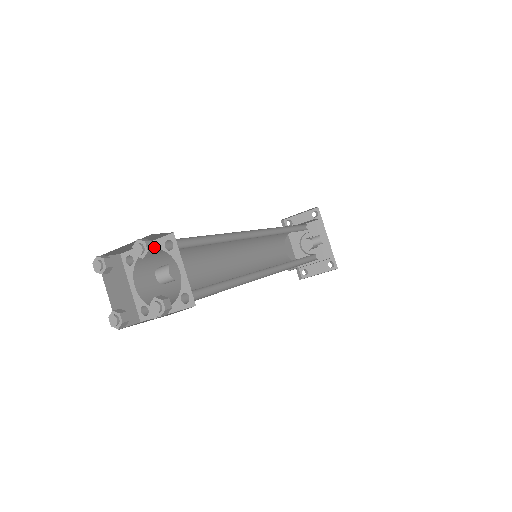
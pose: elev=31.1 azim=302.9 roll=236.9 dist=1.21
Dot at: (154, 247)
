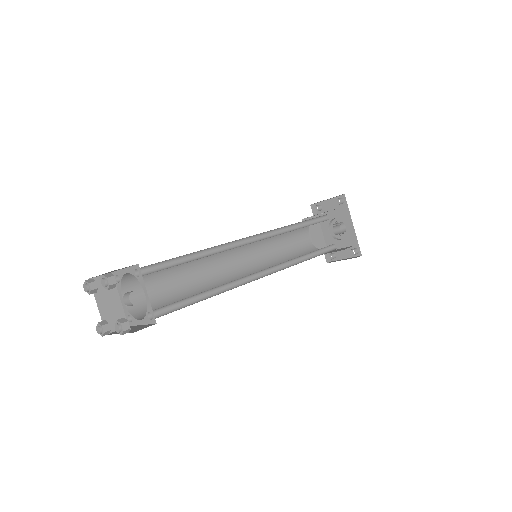
Dot at: (129, 272)
